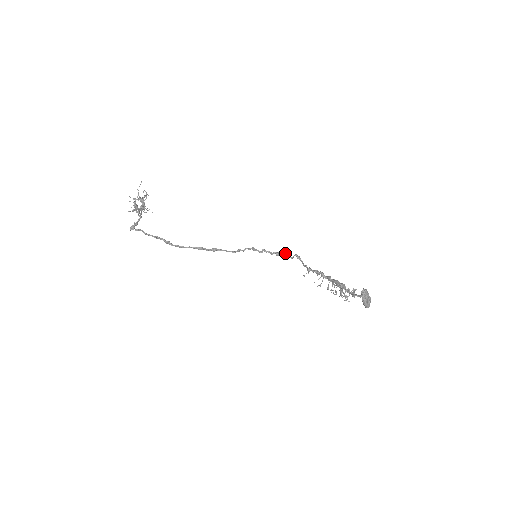
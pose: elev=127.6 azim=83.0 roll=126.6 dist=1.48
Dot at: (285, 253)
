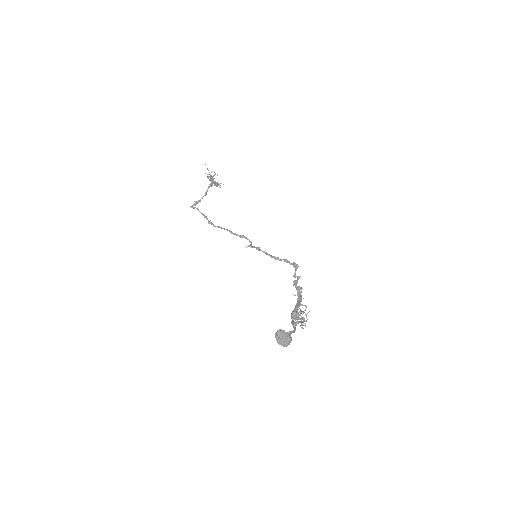
Dot at: (284, 259)
